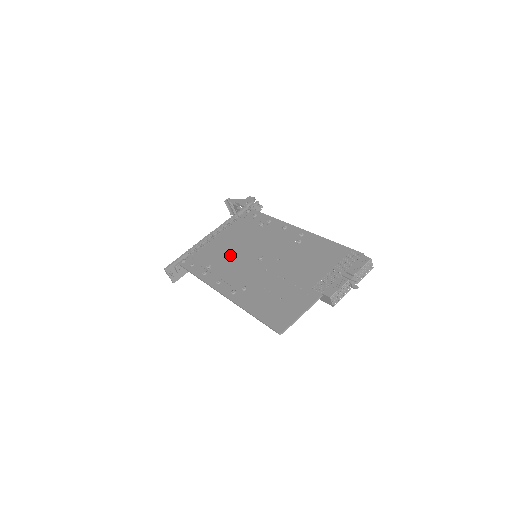
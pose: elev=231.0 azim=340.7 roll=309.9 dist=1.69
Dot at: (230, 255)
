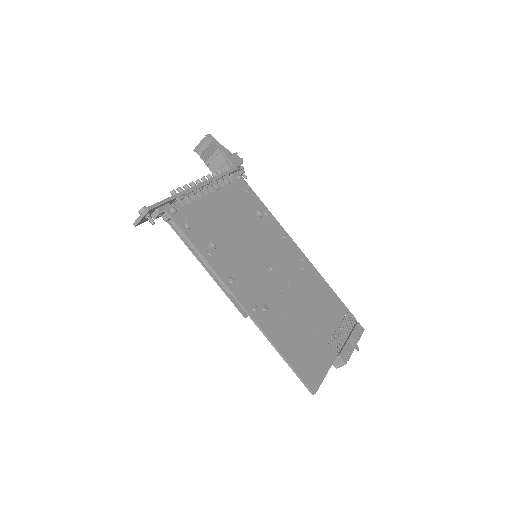
Dot at: (235, 240)
